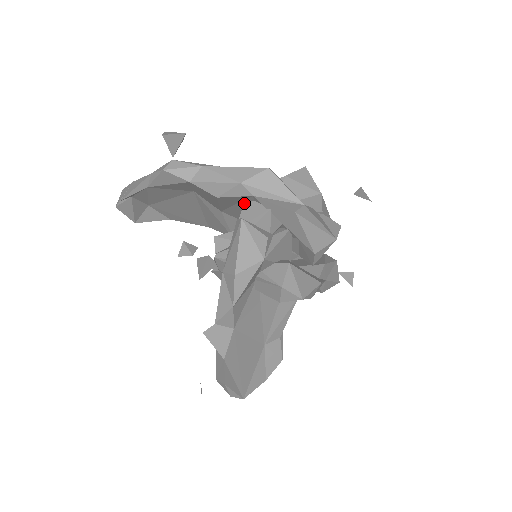
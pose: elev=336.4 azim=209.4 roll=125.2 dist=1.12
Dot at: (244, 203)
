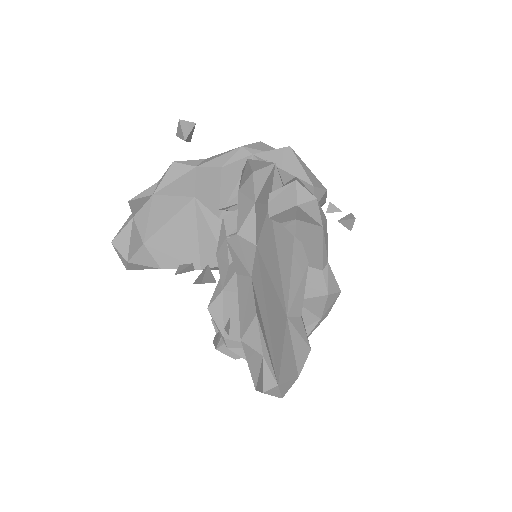
Dot at: occluded
